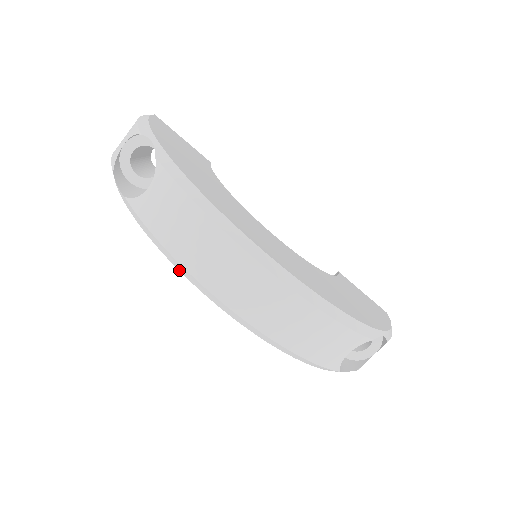
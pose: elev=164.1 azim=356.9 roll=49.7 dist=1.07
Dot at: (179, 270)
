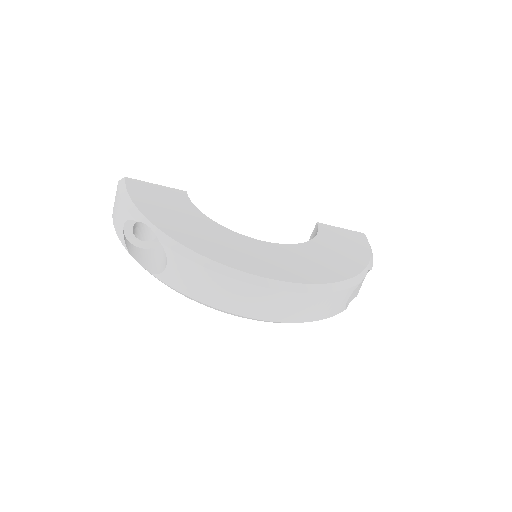
Dot at: (215, 309)
